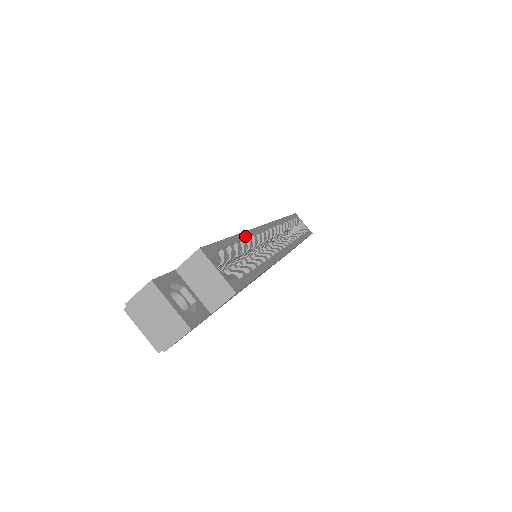
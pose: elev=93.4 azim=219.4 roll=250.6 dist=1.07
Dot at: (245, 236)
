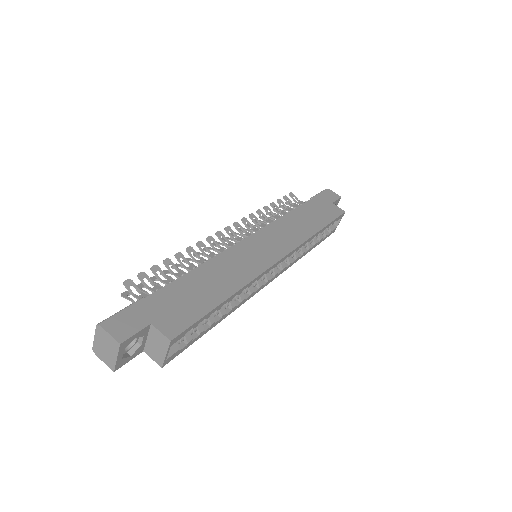
Dot at: (237, 294)
